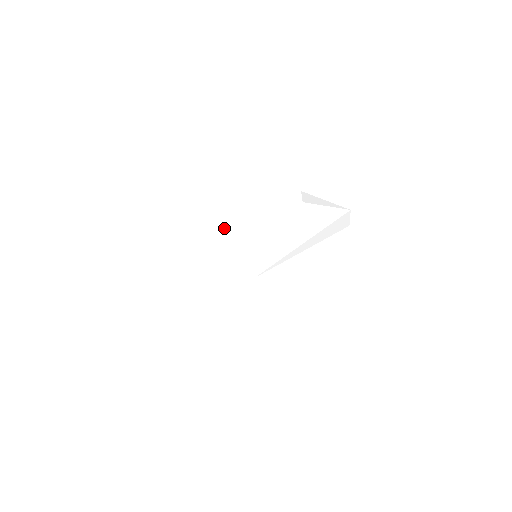
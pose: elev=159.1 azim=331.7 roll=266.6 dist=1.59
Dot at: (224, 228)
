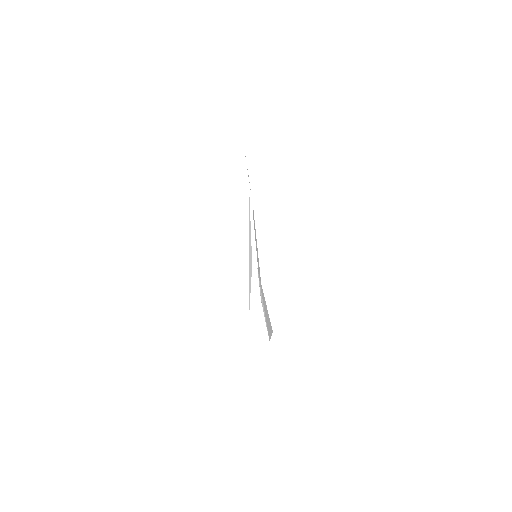
Dot at: occluded
